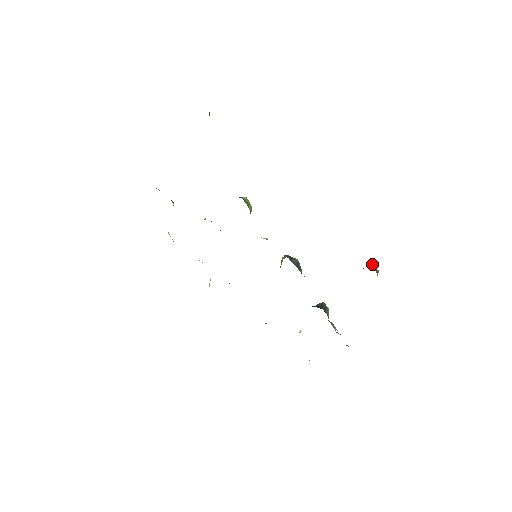
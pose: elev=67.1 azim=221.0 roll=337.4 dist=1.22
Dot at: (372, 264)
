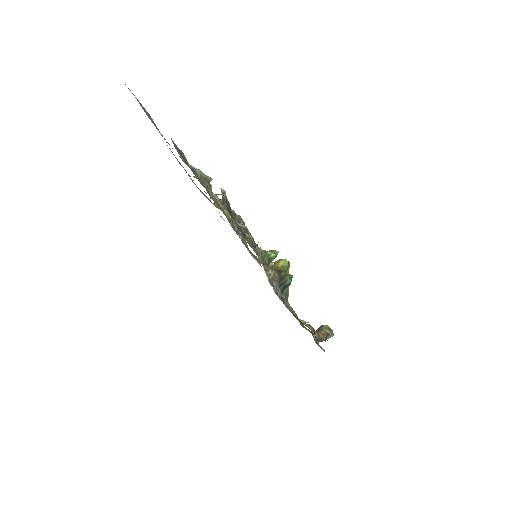
Dot at: (328, 338)
